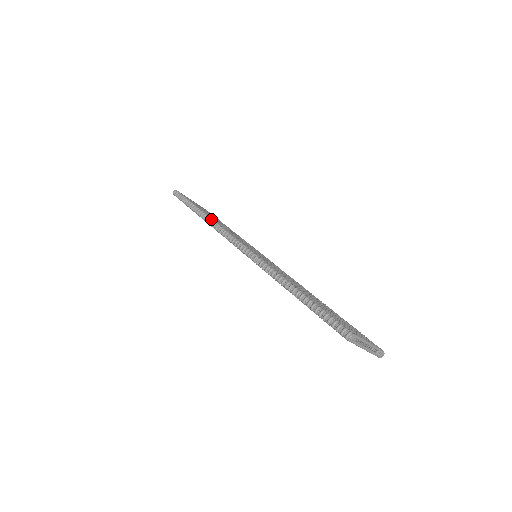
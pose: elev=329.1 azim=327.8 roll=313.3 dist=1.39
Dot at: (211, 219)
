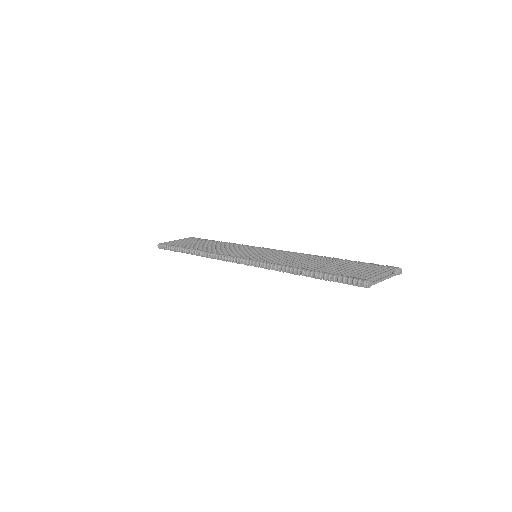
Dot at: (202, 252)
